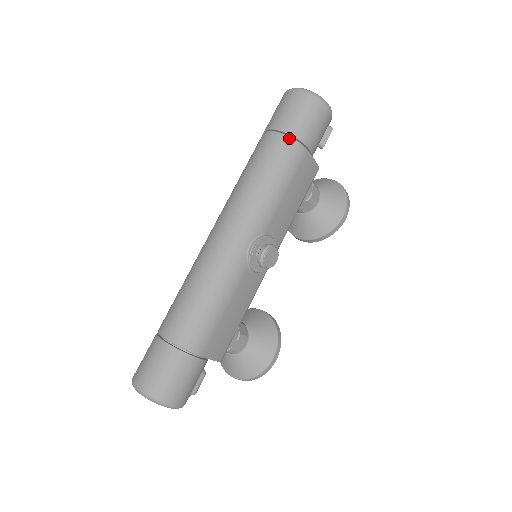
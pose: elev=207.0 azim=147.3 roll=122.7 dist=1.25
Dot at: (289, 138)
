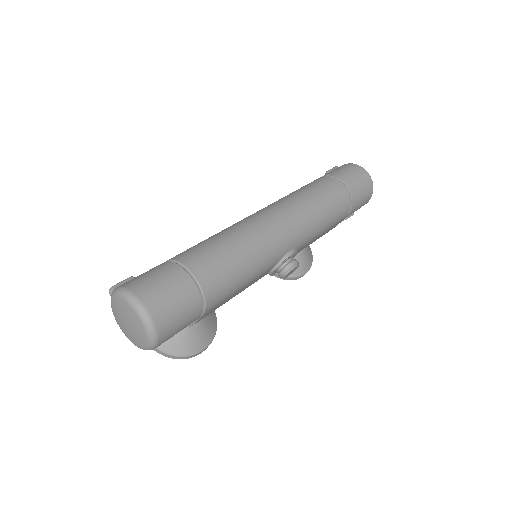
Dot at: (350, 199)
